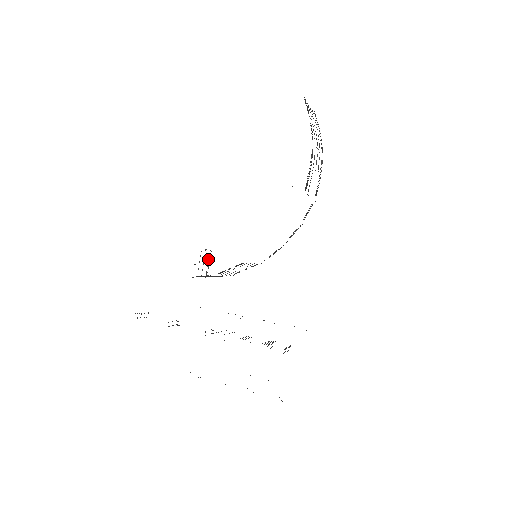
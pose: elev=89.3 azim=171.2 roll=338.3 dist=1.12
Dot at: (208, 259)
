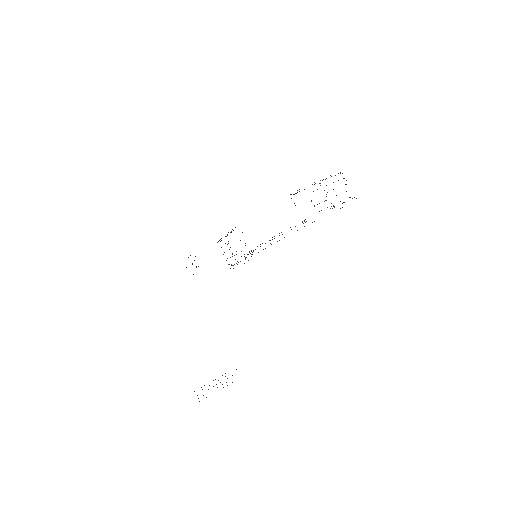
Dot at: occluded
